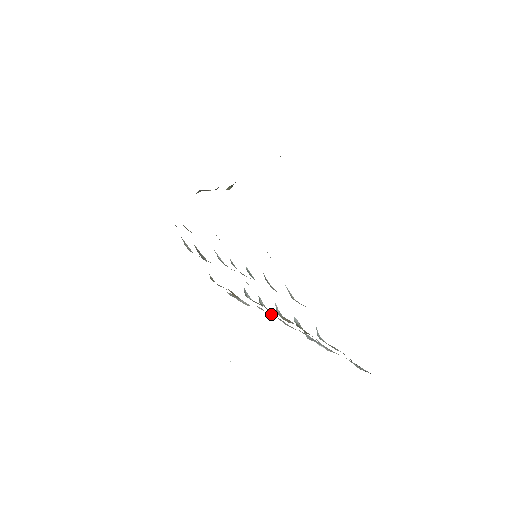
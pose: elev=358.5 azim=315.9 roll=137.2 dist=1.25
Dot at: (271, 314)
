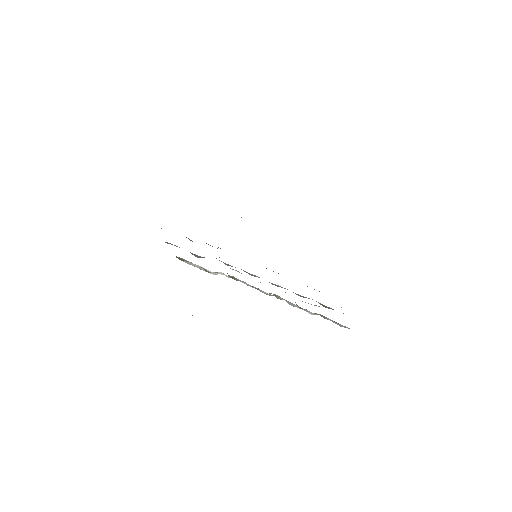
Dot at: occluded
